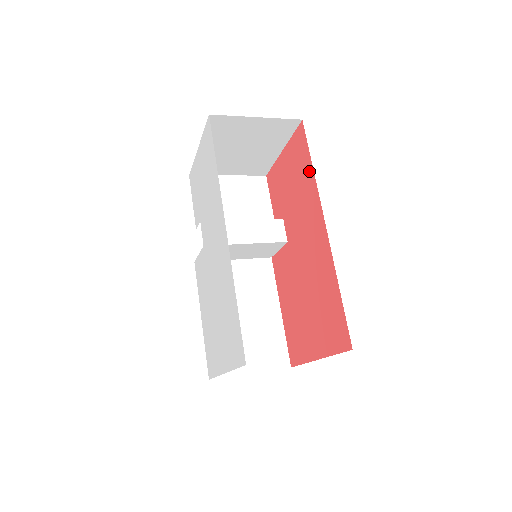
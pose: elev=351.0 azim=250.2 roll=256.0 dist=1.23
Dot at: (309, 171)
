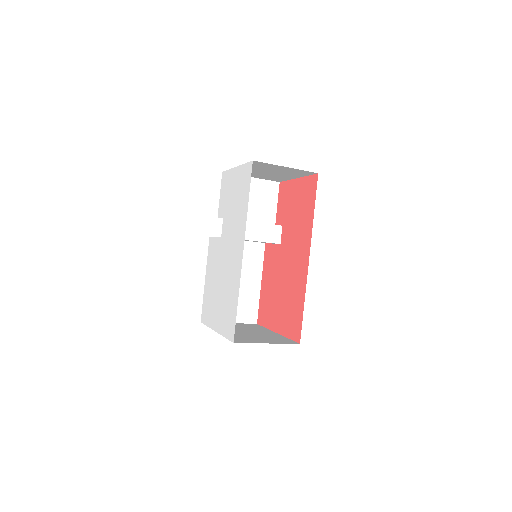
Dot at: (311, 213)
